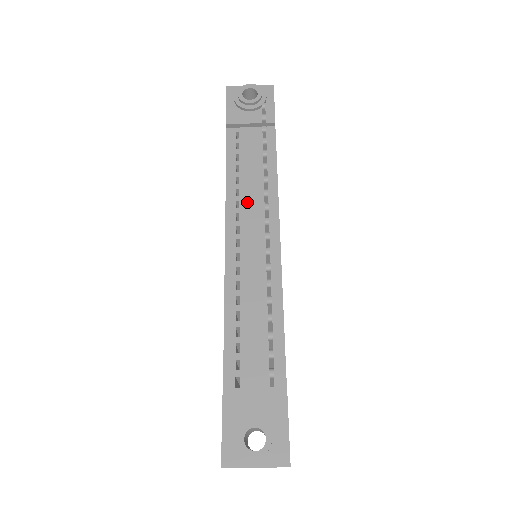
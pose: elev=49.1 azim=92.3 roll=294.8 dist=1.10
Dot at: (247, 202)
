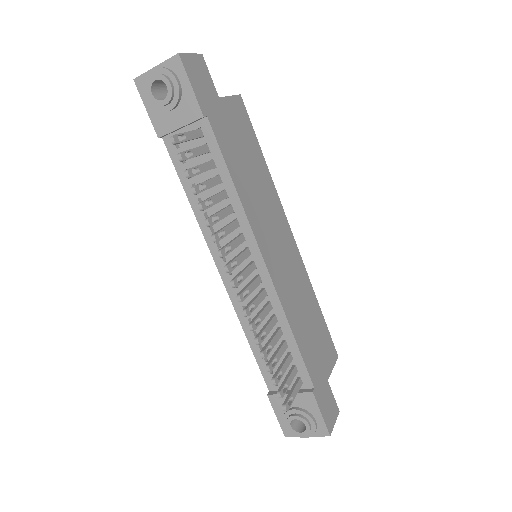
Dot at: (219, 226)
